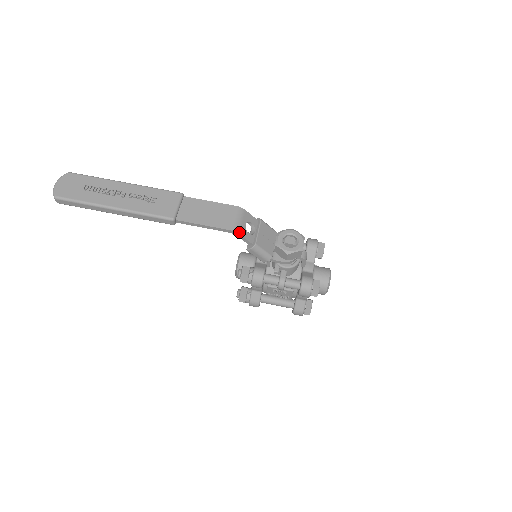
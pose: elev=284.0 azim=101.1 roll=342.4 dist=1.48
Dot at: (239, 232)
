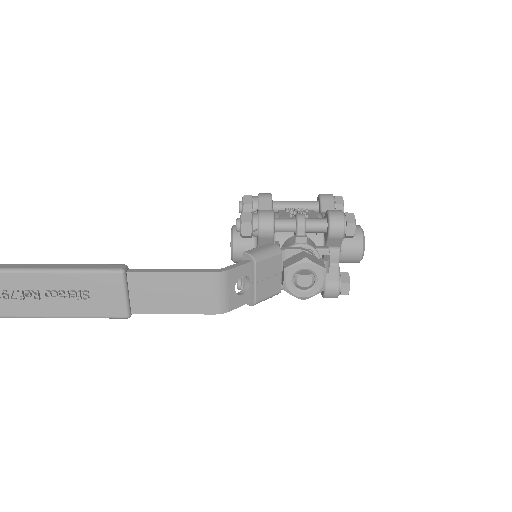
Dot at: (228, 309)
